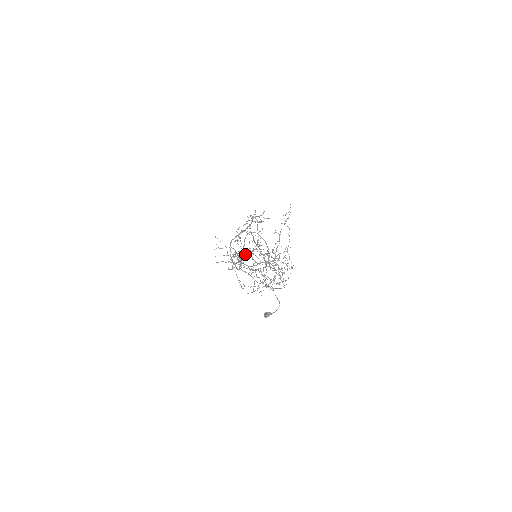
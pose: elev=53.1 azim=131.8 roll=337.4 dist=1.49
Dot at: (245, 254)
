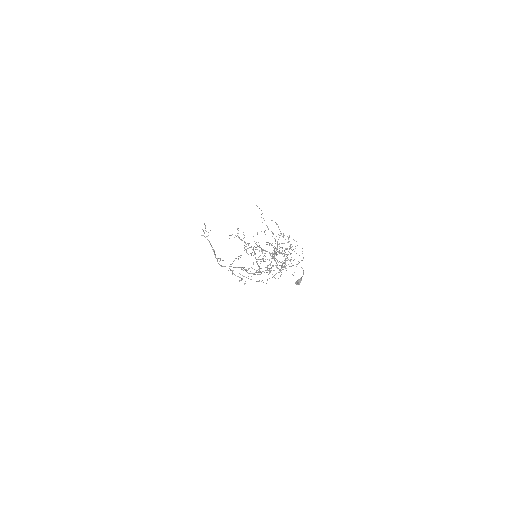
Dot at: occluded
